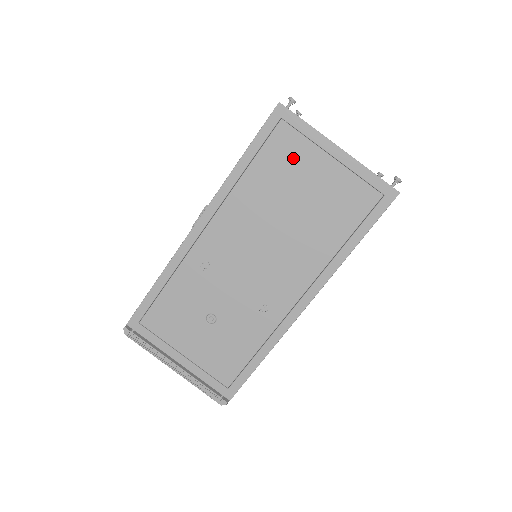
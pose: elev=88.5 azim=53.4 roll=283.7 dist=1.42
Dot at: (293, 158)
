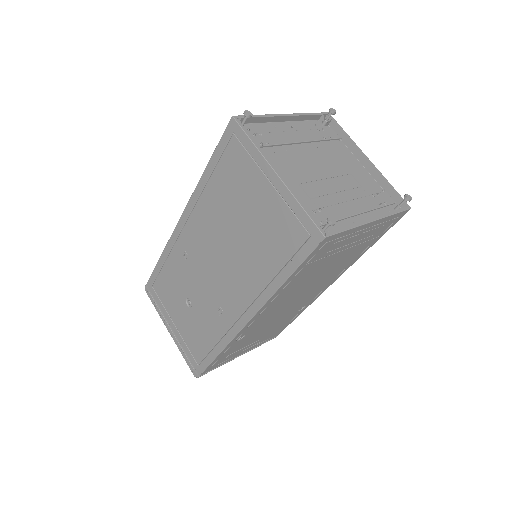
Dot at: (241, 175)
